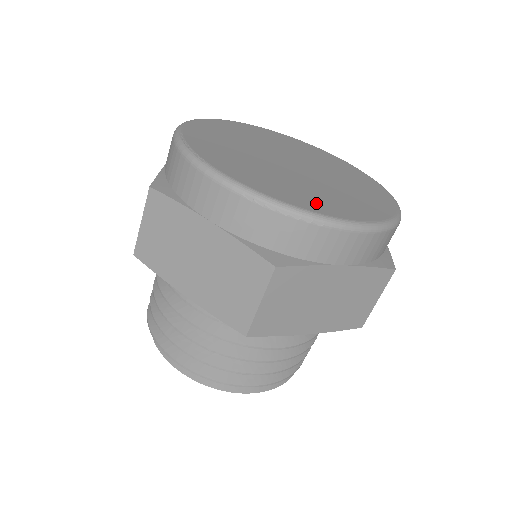
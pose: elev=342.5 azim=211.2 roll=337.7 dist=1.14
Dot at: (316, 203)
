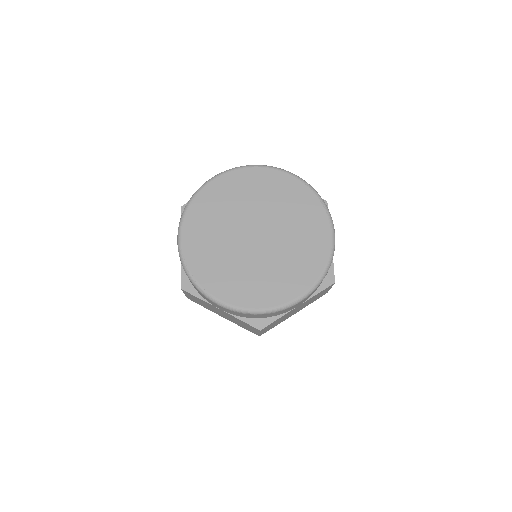
Dot at: (272, 293)
